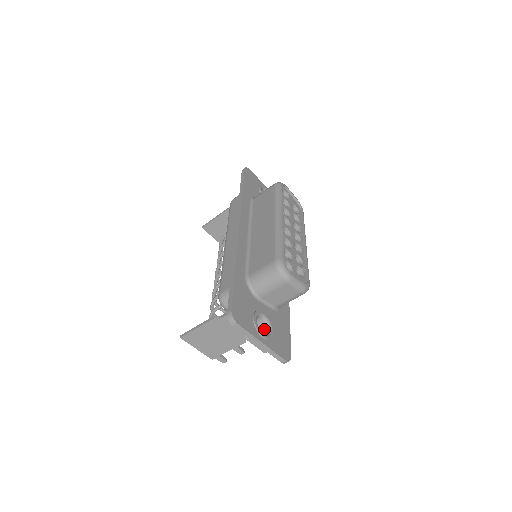
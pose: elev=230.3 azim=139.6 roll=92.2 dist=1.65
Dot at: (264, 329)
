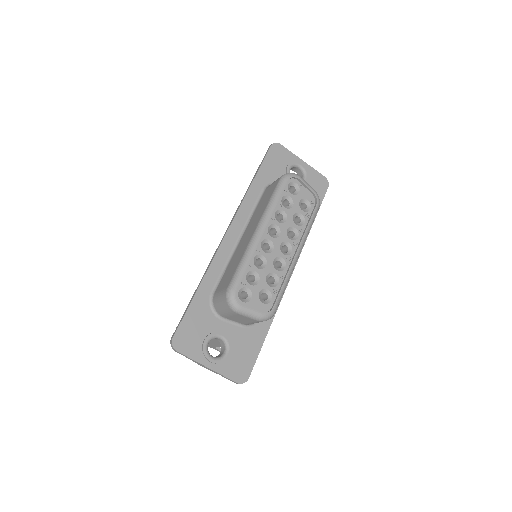
Dot at: (223, 348)
